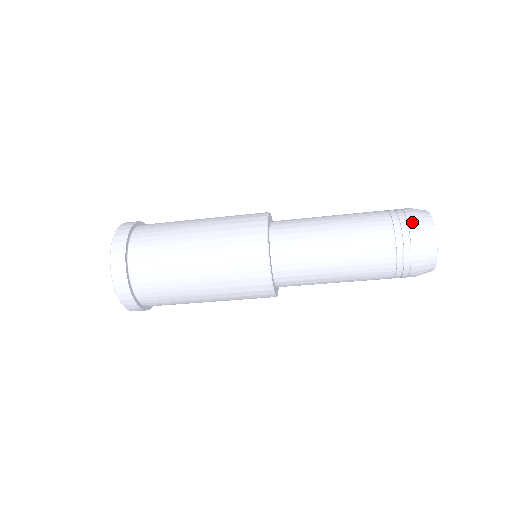
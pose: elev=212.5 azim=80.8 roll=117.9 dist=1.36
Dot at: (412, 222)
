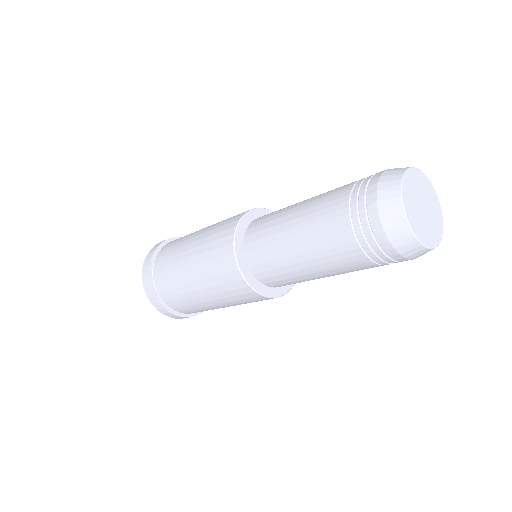
Dot at: (378, 173)
